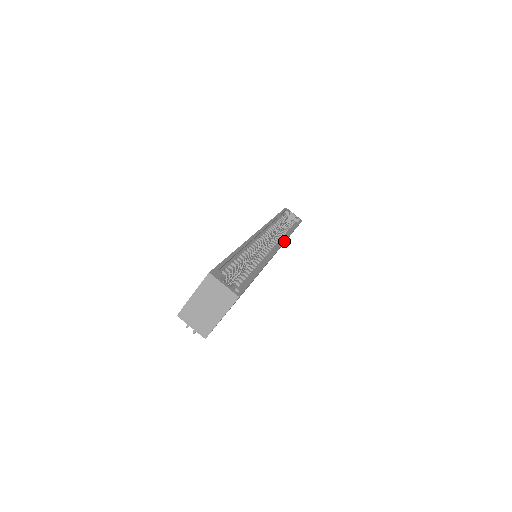
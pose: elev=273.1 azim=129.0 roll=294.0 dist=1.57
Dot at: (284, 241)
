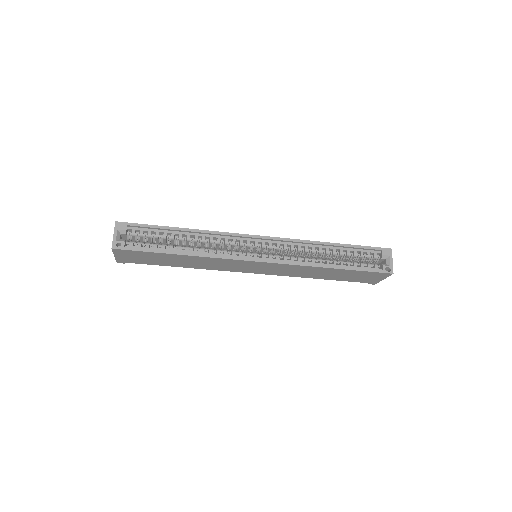
Dot at: (284, 263)
